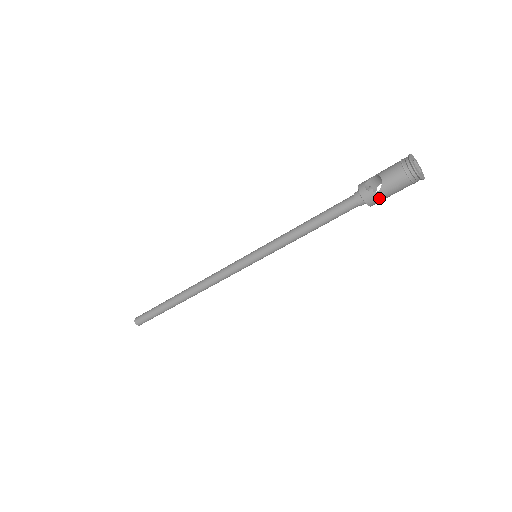
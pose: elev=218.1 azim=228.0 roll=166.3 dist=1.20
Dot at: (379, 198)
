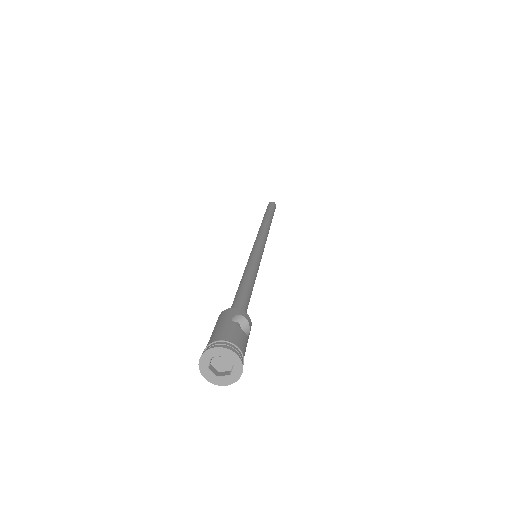
Dot at: occluded
